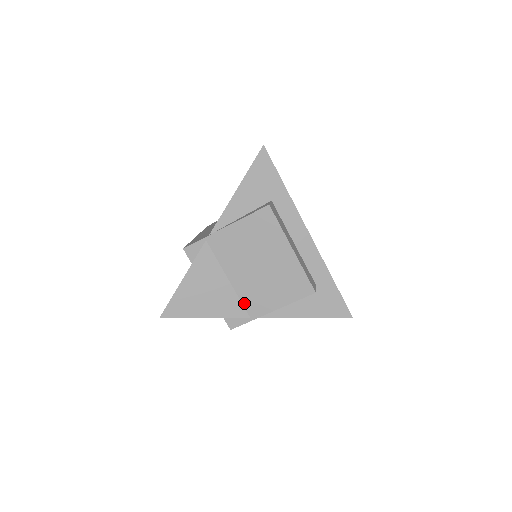
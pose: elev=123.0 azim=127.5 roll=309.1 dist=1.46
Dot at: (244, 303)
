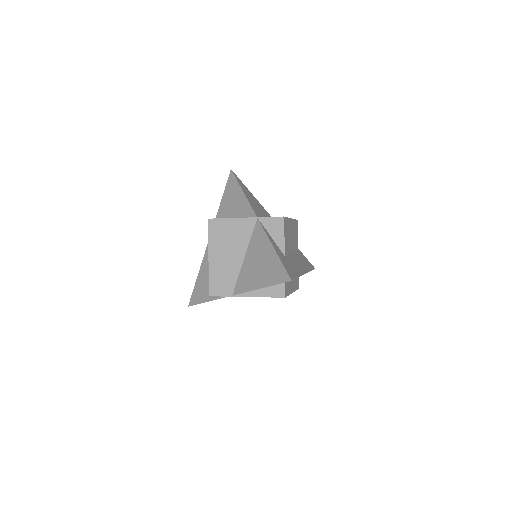
Dot at: occluded
